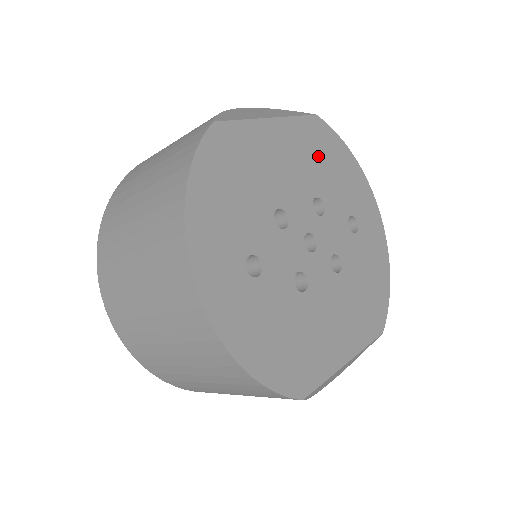
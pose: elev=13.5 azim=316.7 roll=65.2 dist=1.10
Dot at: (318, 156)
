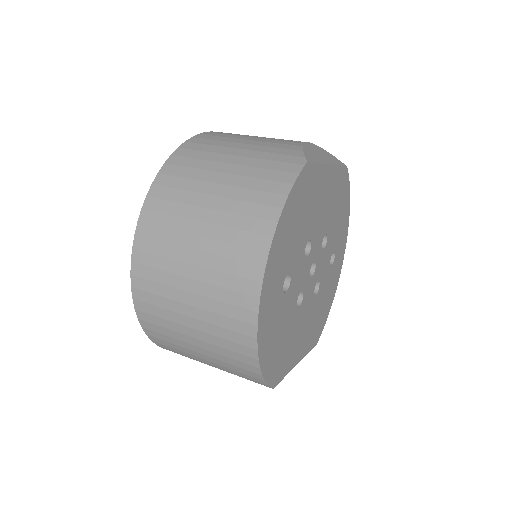
Dot at: (337, 201)
